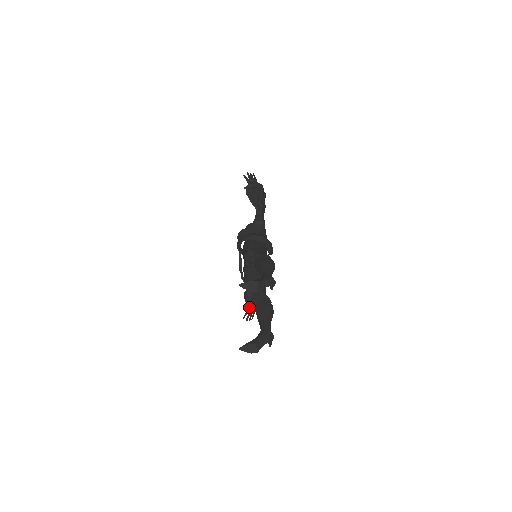
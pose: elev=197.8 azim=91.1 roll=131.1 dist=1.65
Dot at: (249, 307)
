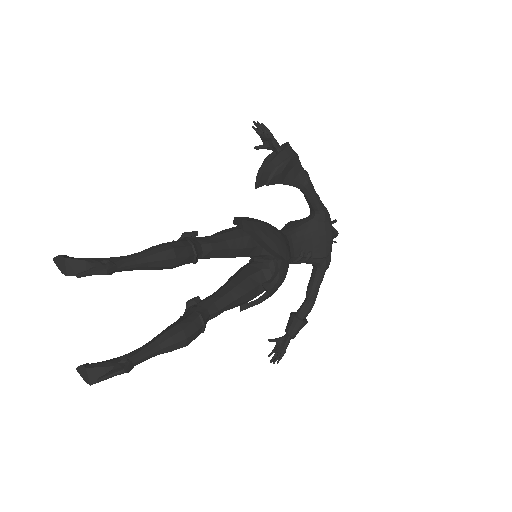
Dot at: (278, 342)
